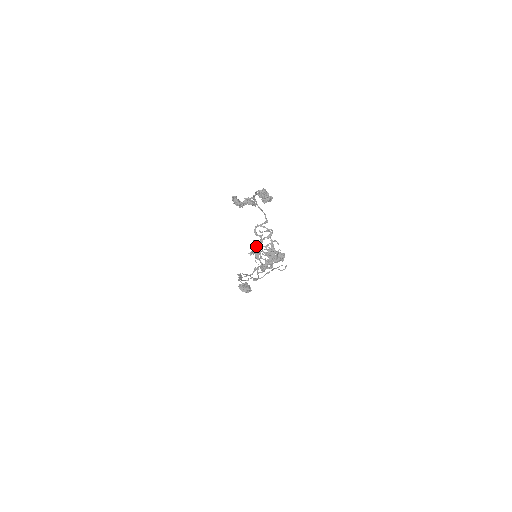
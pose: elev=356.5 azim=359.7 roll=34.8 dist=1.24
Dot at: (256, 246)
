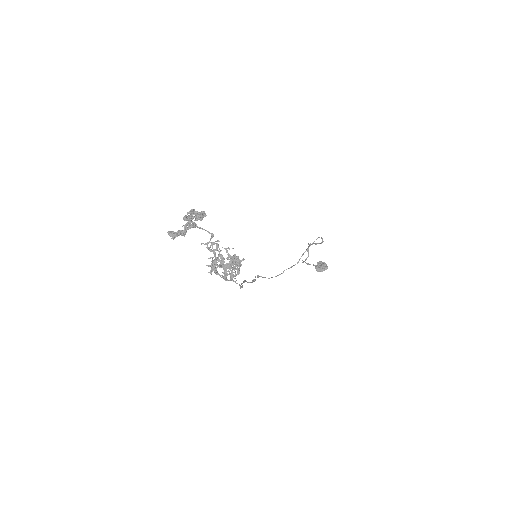
Dot at: (211, 263)
